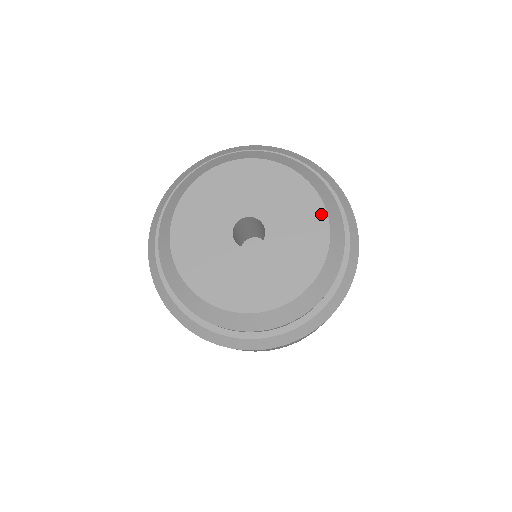
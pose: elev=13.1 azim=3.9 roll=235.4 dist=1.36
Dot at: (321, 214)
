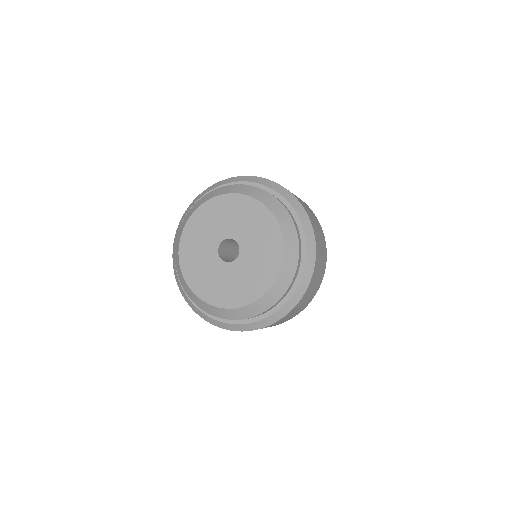
Dot at: (268, 284)
